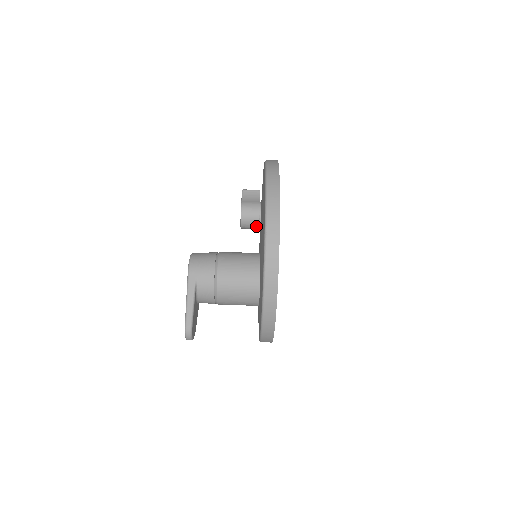
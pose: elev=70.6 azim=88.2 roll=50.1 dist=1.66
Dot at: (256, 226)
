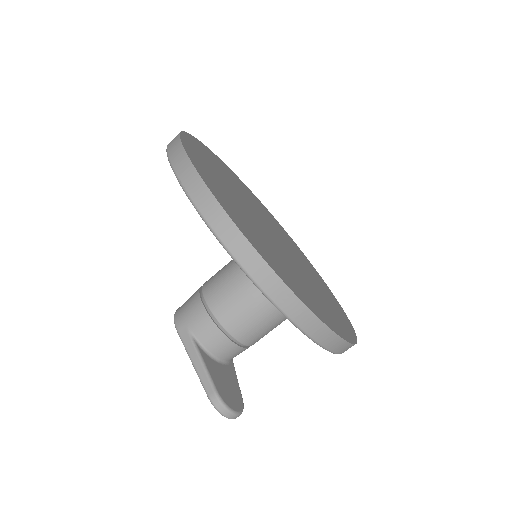
Dot at: occluded
